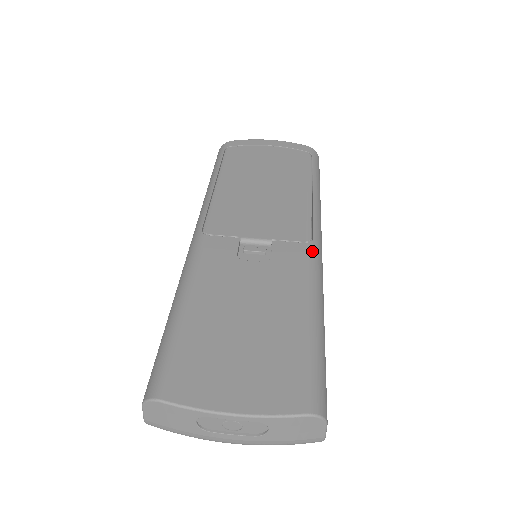
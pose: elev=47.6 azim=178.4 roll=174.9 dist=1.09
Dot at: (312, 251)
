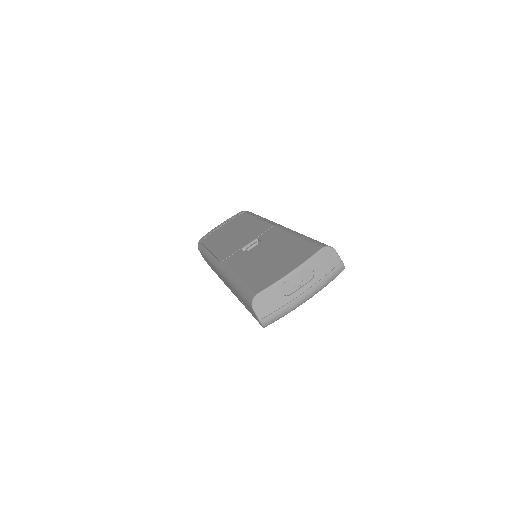
Dot at: (278, 226)
